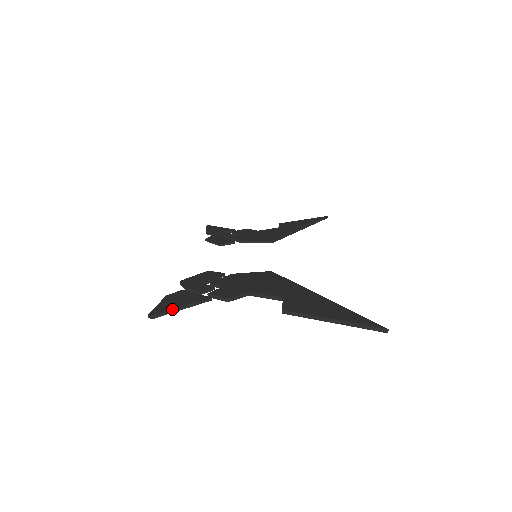
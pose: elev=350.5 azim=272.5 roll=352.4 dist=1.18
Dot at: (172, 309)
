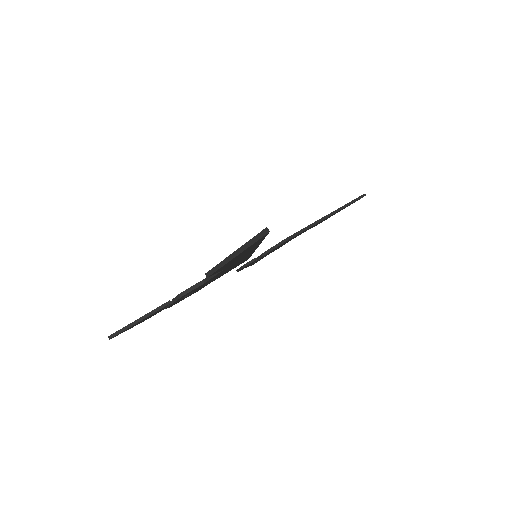
Dot at: occluded
